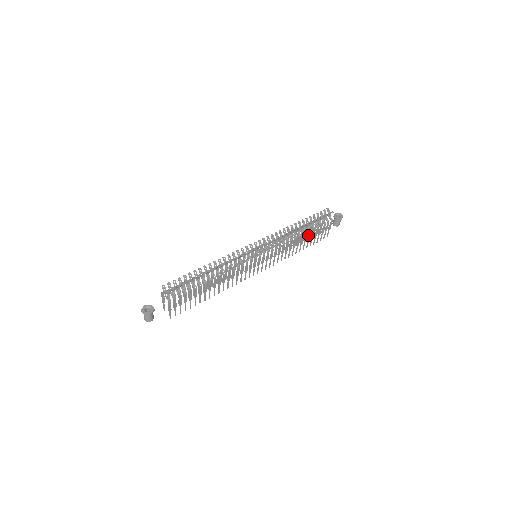
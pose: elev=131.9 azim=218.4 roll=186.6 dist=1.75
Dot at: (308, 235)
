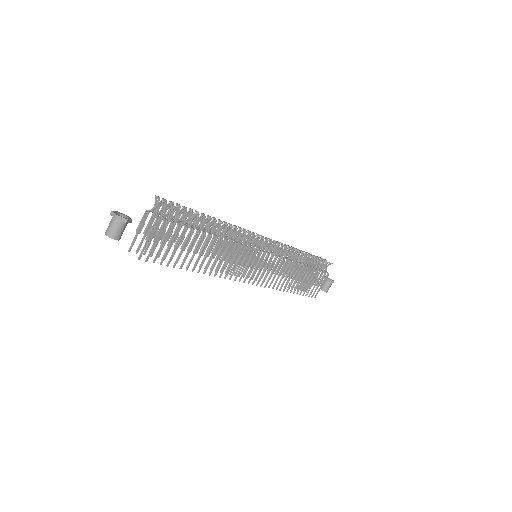
Dot at: occluded
